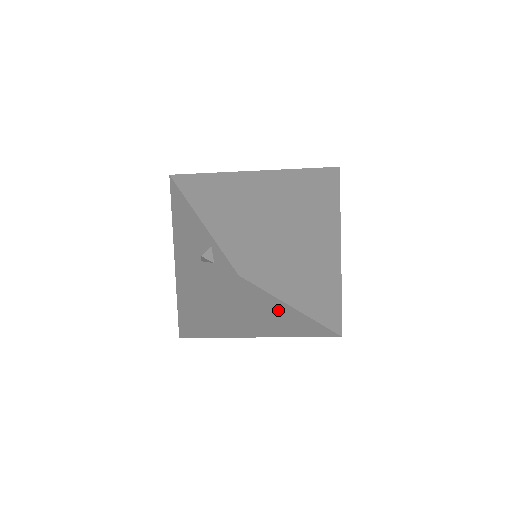
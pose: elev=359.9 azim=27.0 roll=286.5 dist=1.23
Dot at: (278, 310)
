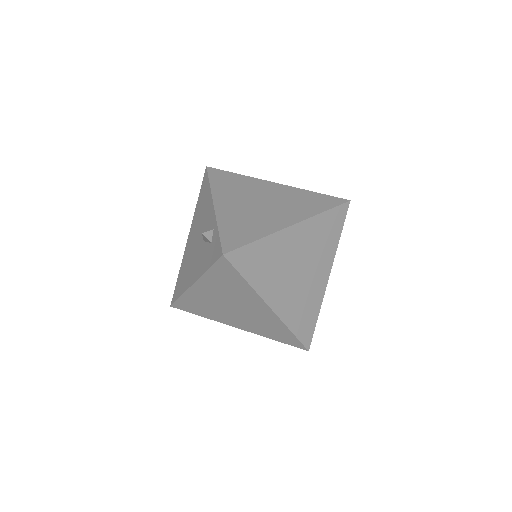
Dot at: (254, 302)
